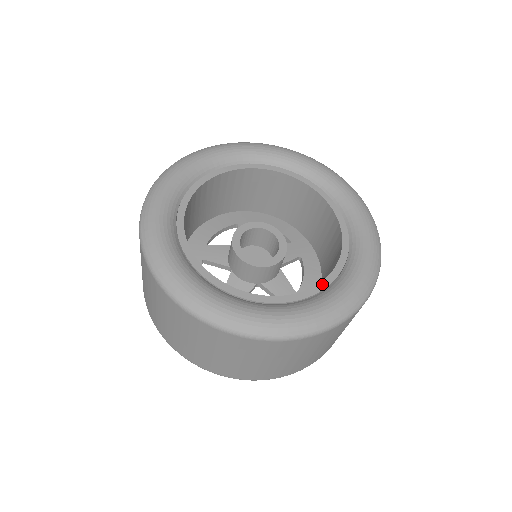
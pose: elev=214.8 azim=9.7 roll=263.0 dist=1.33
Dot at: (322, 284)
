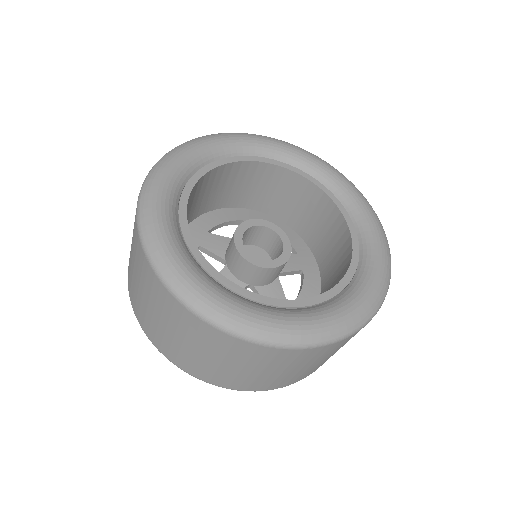
Dot at: (318, 298)
